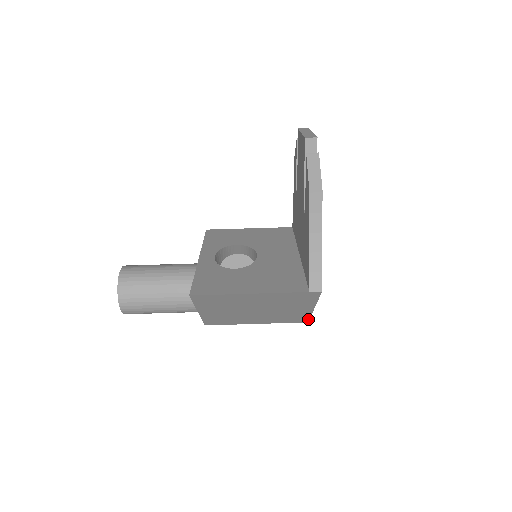
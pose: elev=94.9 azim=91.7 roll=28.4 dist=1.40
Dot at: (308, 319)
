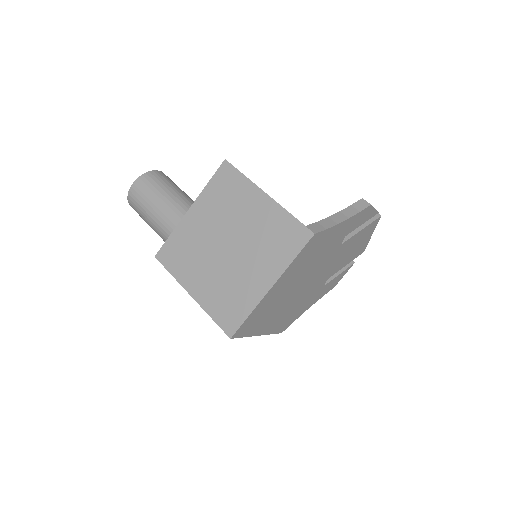
Dot at: (239, 326)
